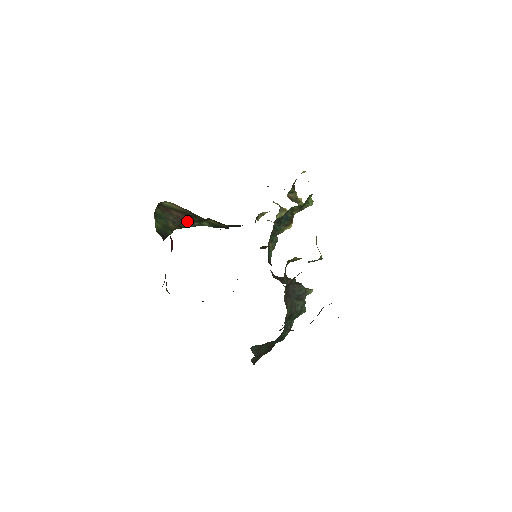
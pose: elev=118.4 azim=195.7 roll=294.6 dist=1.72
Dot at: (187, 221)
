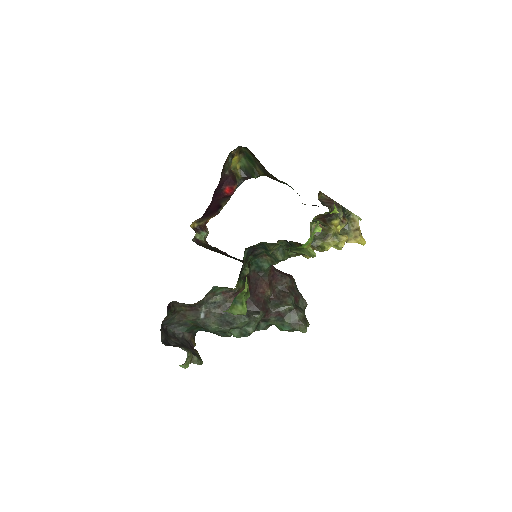
Dot at: occluded
